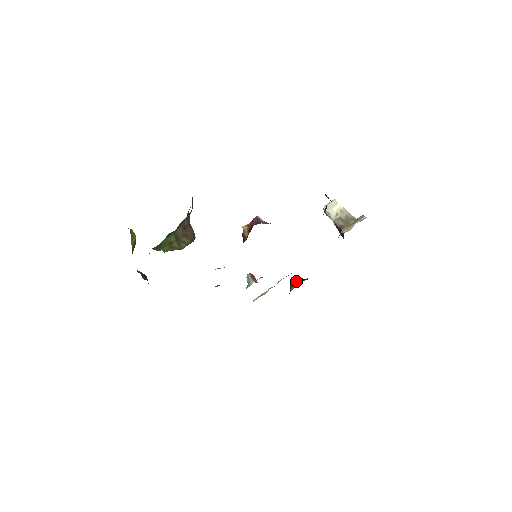
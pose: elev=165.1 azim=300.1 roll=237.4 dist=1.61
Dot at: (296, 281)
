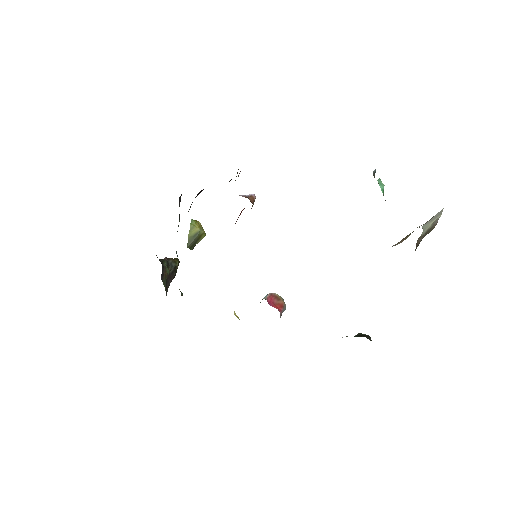
Dot at: occluded
